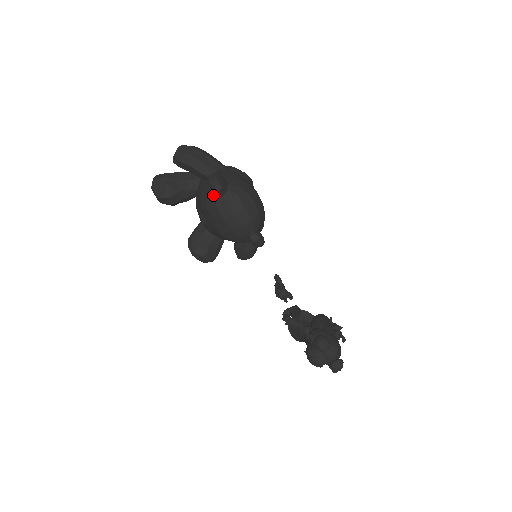
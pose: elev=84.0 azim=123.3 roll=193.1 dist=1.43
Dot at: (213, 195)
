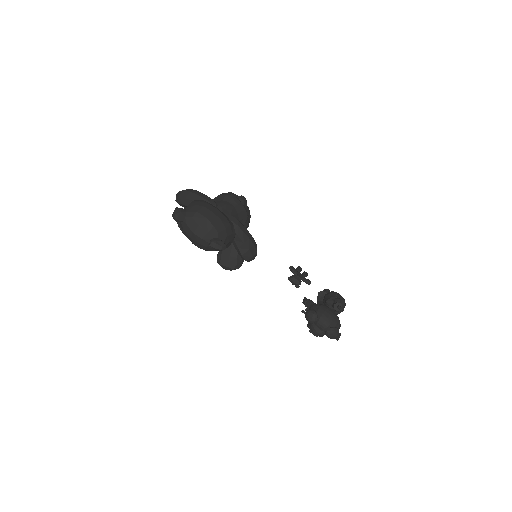
Dot at: (180, 223)
